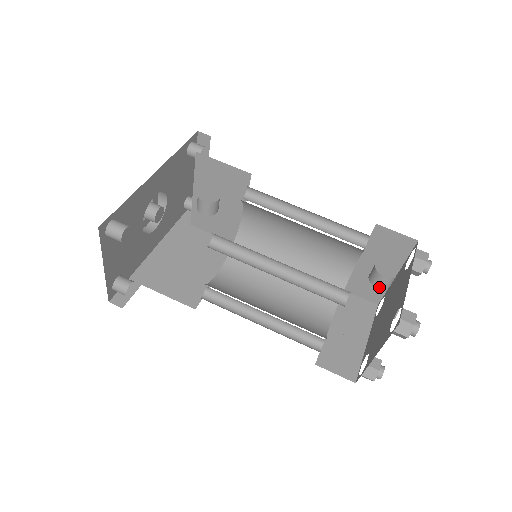
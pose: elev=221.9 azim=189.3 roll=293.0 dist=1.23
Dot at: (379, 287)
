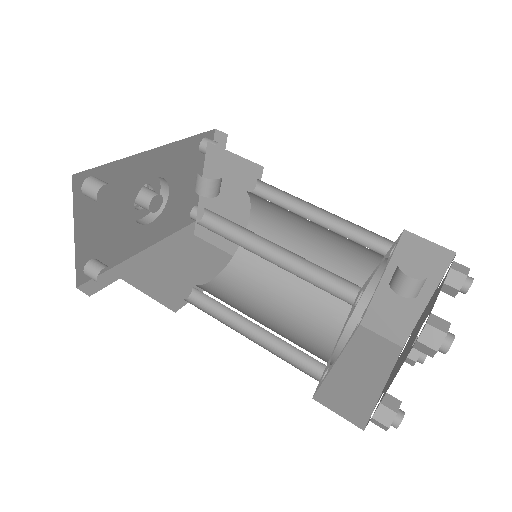
Dot at: (402, 293)
